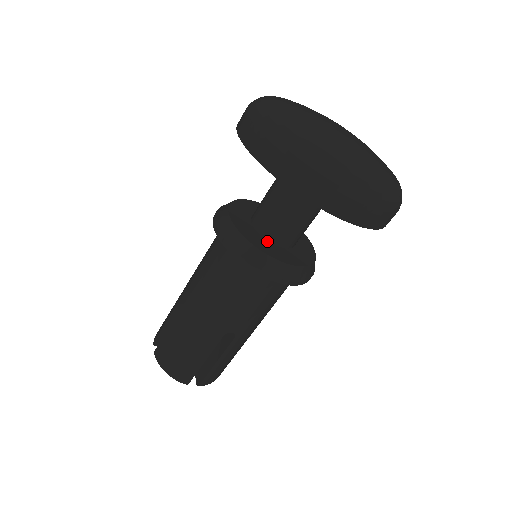
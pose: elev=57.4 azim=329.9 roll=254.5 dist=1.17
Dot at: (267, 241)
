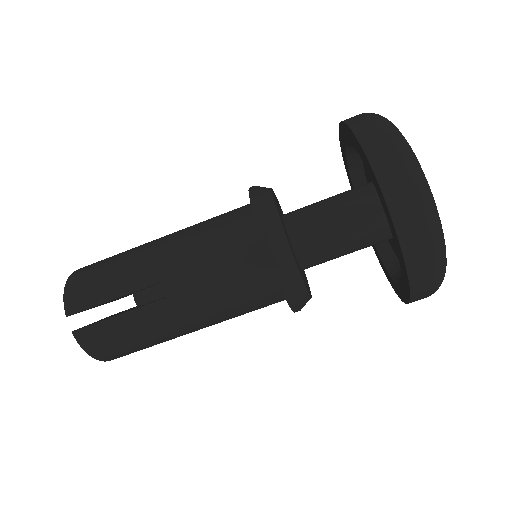
Dot at: (301, 269)
